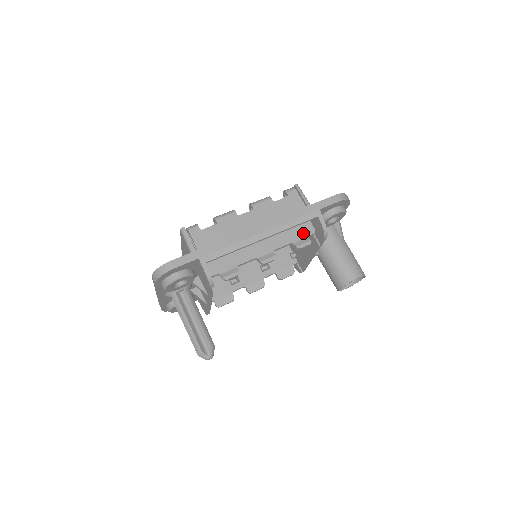
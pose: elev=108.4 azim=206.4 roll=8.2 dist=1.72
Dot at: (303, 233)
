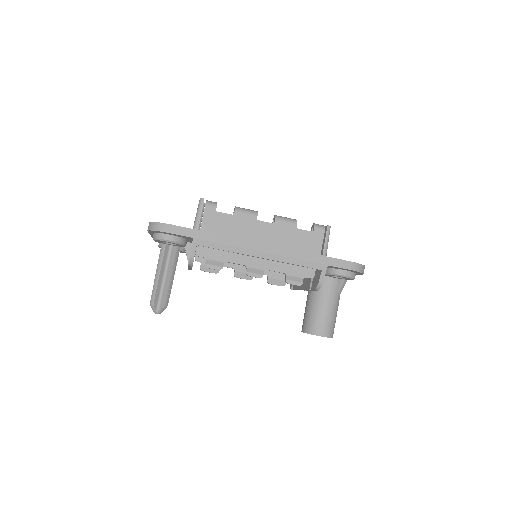
Dot at: (302, 272)
